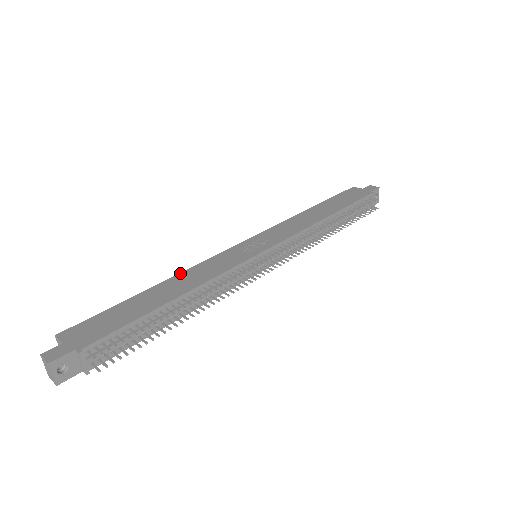
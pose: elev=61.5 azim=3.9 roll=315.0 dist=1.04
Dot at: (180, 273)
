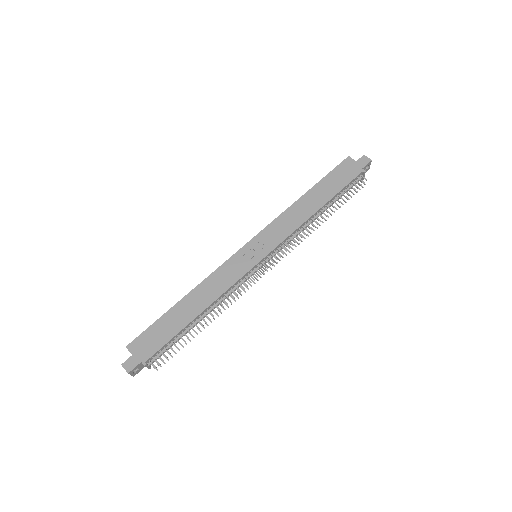
Dot at: (200, 284)
